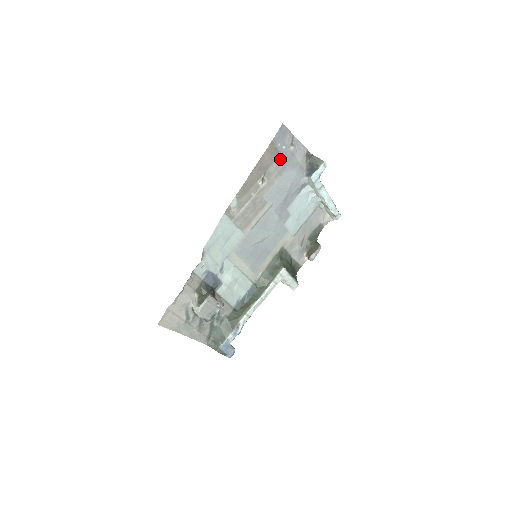
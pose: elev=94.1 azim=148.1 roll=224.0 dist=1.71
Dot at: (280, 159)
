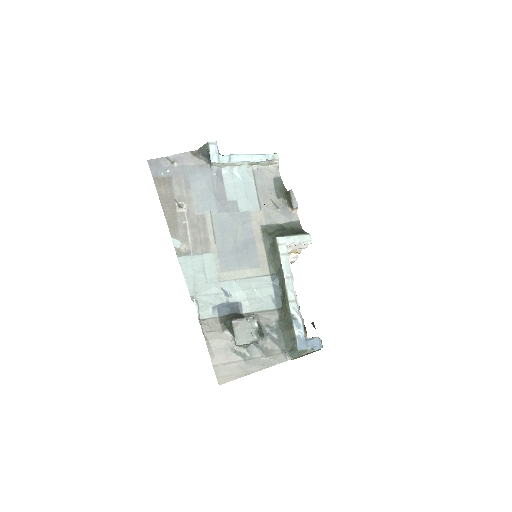
Dot at: (175, 180)
